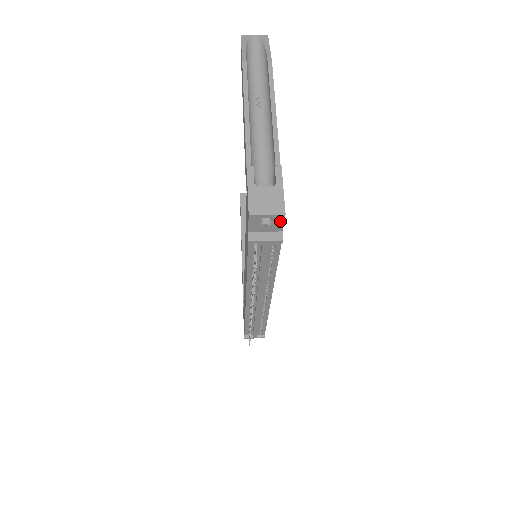
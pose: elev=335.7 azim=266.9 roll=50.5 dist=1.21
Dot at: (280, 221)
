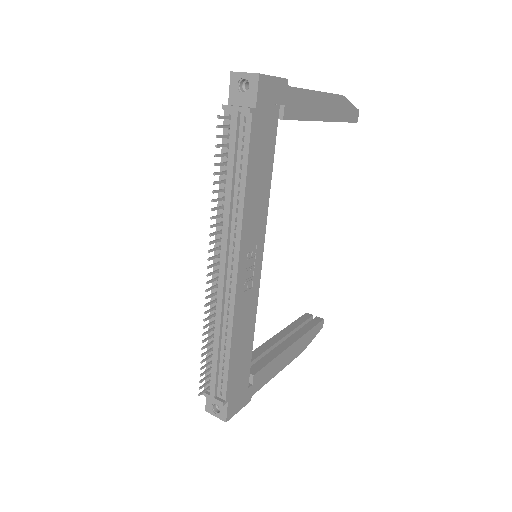
Dot at: (255, 87)
